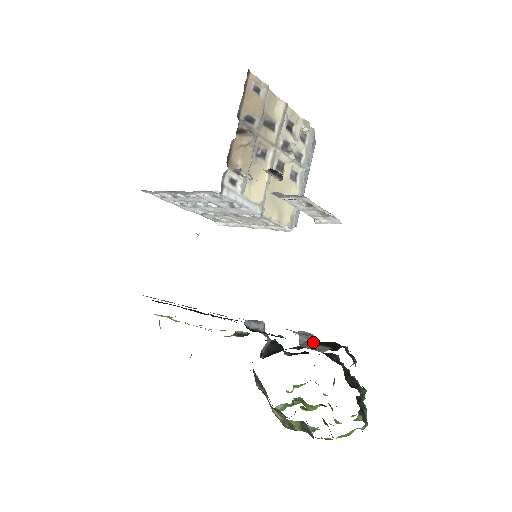
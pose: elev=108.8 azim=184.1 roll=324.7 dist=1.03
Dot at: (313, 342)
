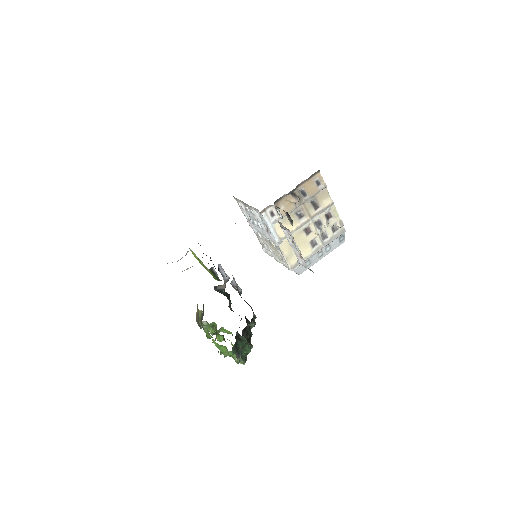
Dot at: (239, 293)
